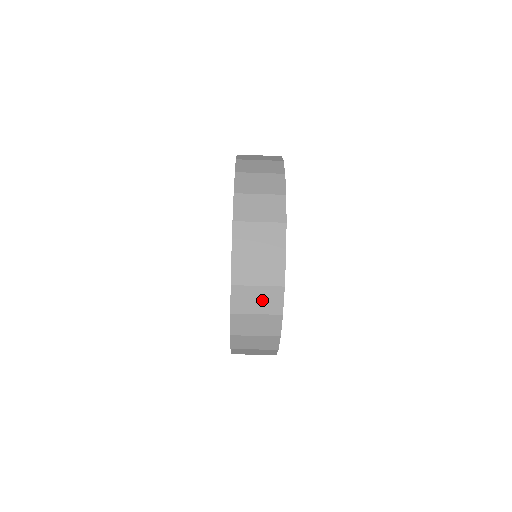
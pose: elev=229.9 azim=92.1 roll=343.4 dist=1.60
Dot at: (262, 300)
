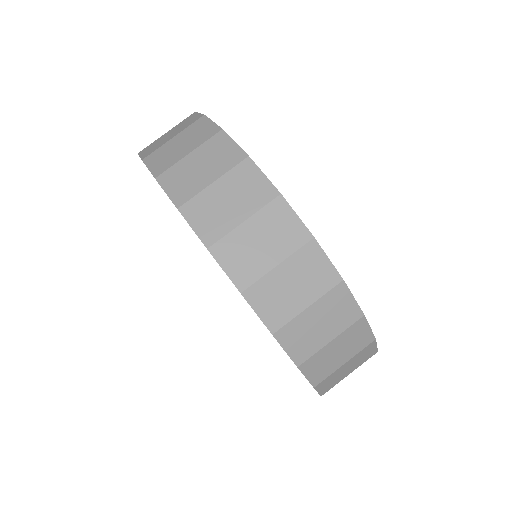
Dot at: (187, 141)
